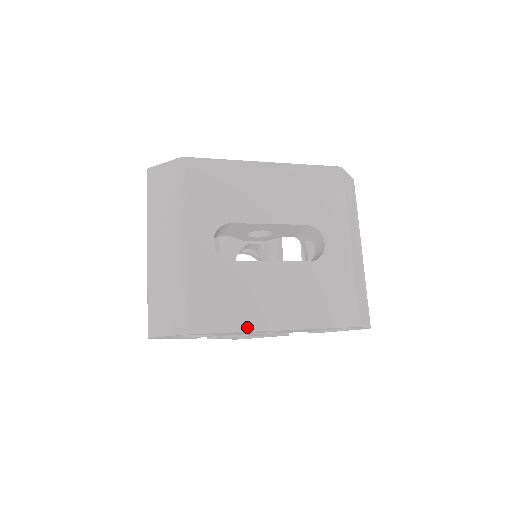
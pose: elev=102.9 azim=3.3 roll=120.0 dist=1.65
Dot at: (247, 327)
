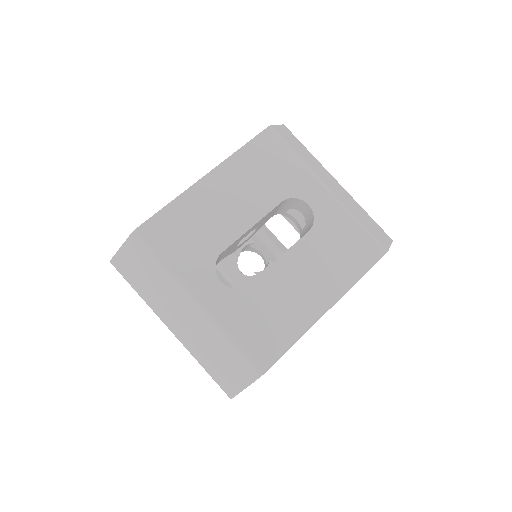
Dot at: (304, 328)
